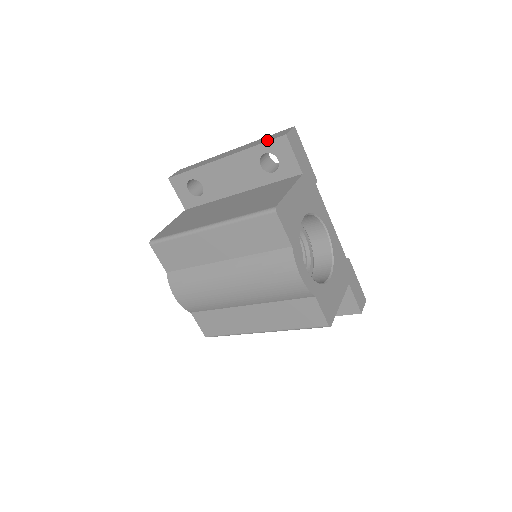
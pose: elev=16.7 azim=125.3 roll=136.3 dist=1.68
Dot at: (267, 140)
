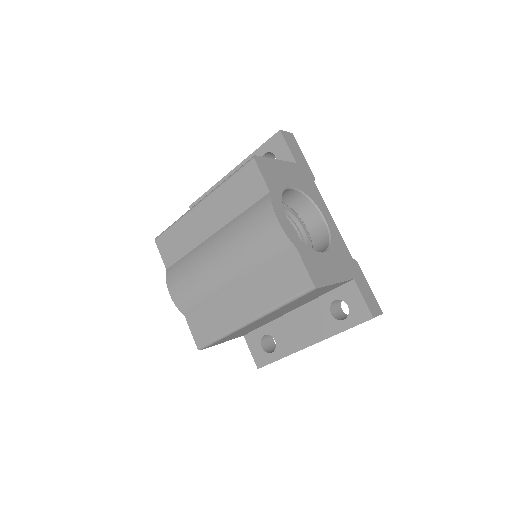
Dot at: (266, 142)
